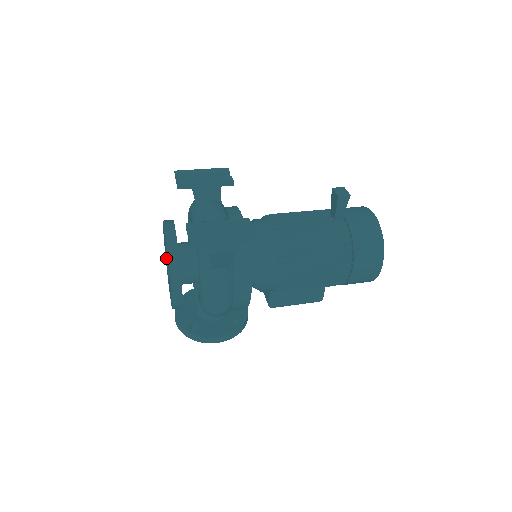
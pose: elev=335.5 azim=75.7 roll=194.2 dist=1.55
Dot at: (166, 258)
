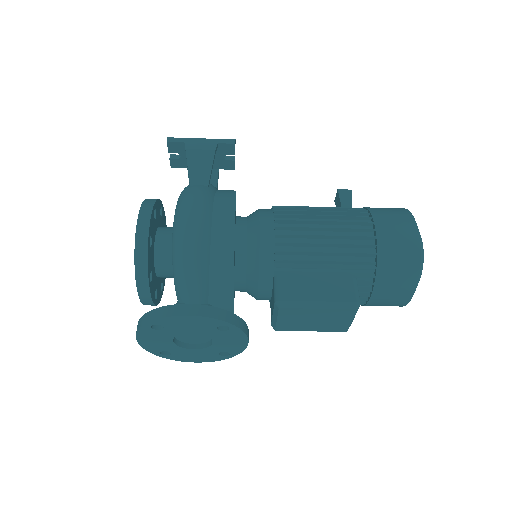
Dot at: occluded
